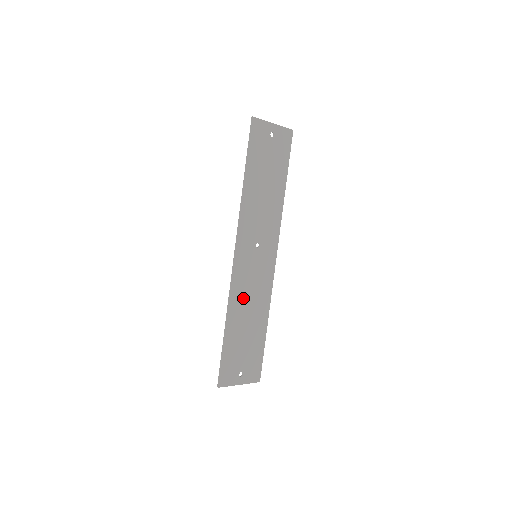
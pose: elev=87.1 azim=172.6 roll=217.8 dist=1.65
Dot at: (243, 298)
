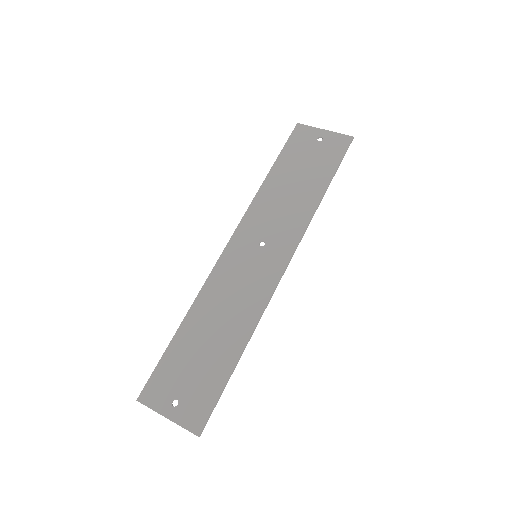
Dot at: (218, 299)
